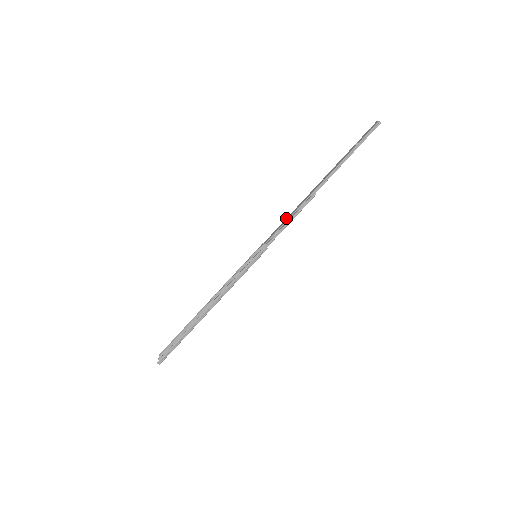
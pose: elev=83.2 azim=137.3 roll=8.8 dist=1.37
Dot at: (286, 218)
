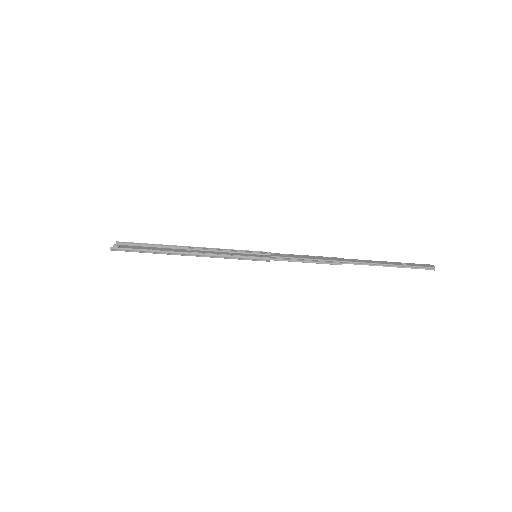
Dot at: (304, 255)
